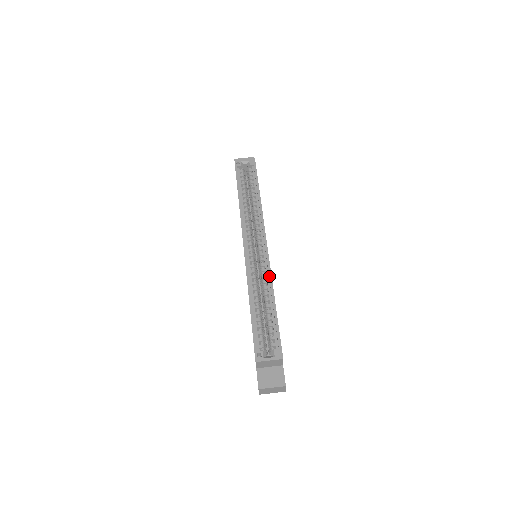
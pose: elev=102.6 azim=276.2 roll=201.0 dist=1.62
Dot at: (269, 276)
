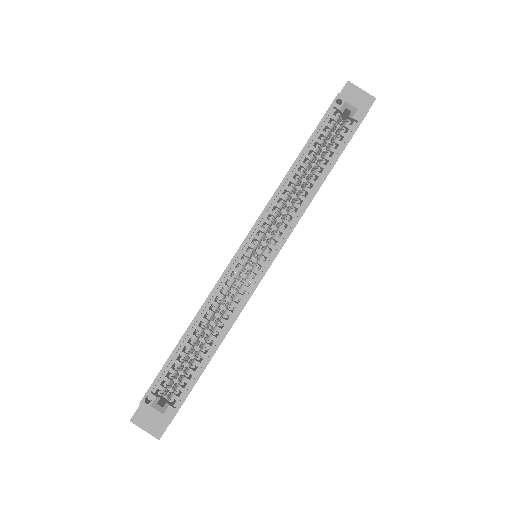
Dot at: (237, 311)
